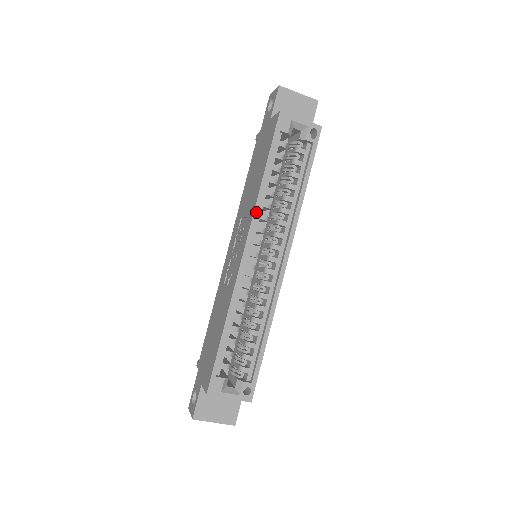
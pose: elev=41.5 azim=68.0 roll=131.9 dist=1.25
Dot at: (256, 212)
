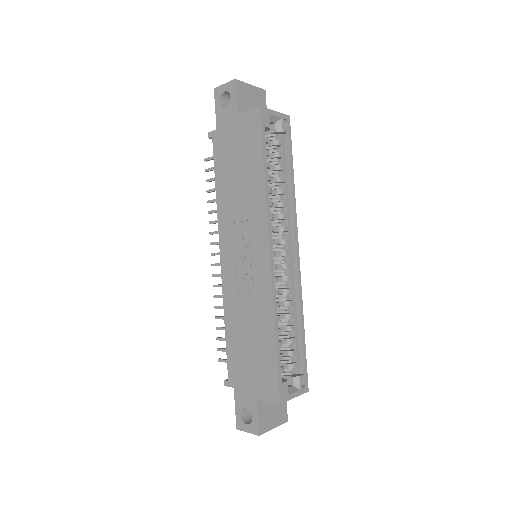
Dot at: (268, 212)
